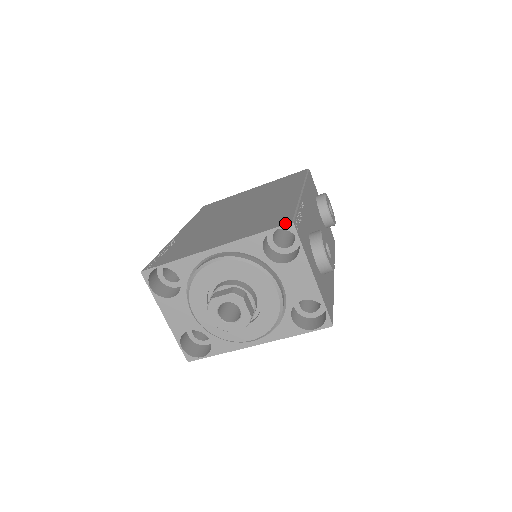
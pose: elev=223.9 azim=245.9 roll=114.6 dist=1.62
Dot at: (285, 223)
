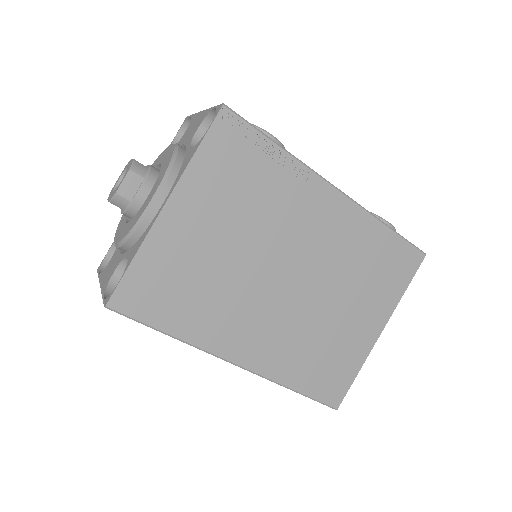
Dot at: (185, 126)
